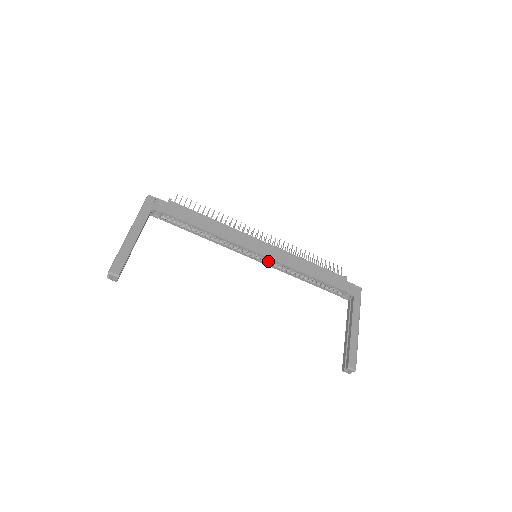
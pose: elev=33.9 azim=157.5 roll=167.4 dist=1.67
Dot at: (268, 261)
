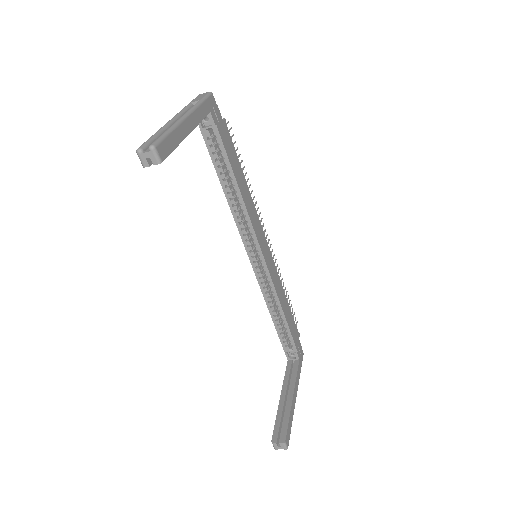
Dot at: (259, 270)
